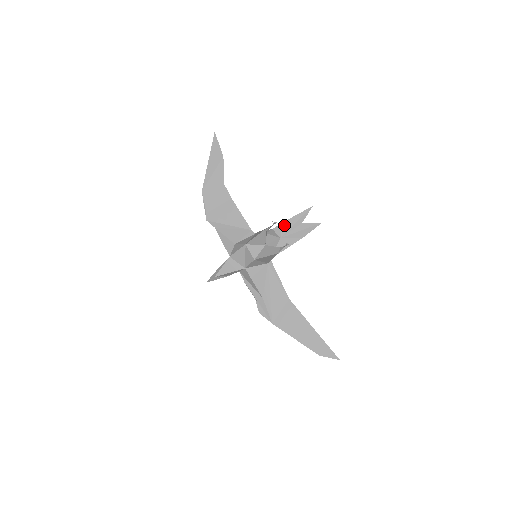
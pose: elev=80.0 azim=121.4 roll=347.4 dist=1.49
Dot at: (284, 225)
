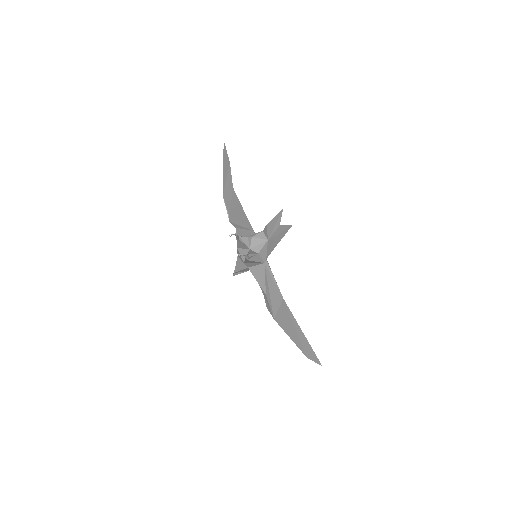
Dot at: (268, 228)
